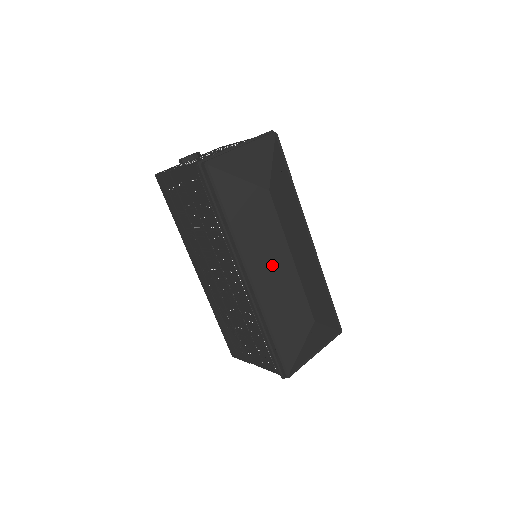
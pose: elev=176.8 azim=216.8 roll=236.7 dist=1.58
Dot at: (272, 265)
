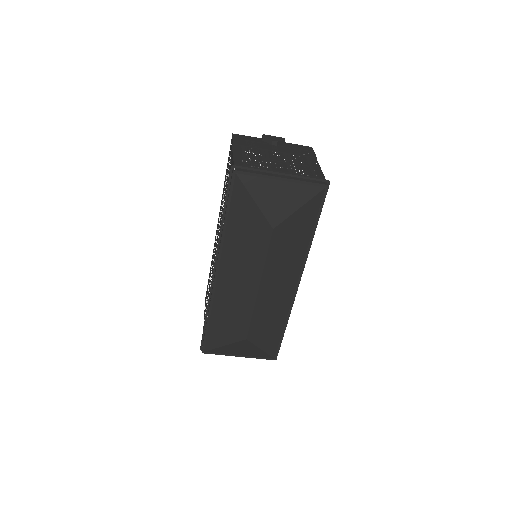
Dot at: (240, 279)
